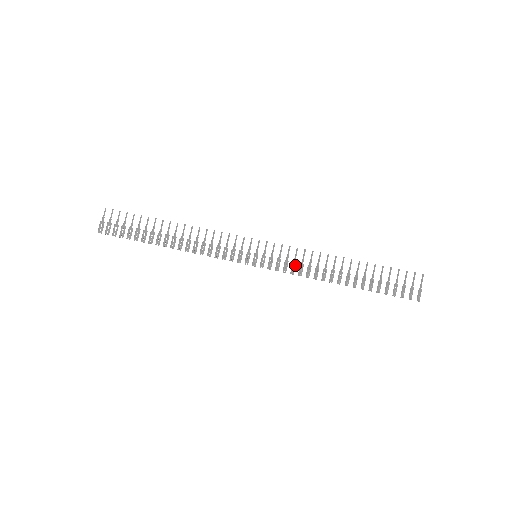
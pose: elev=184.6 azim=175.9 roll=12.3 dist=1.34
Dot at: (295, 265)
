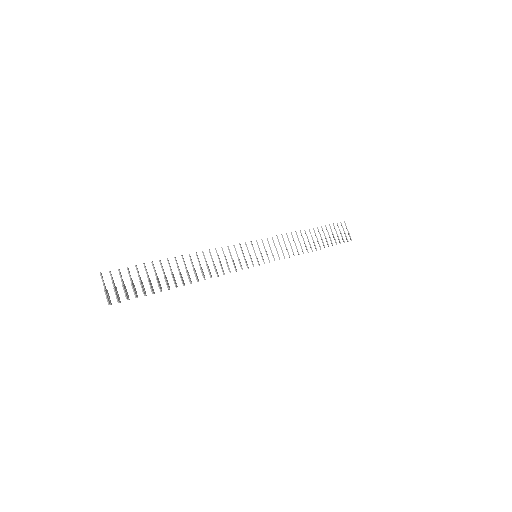
Dot at: (282, 250)
